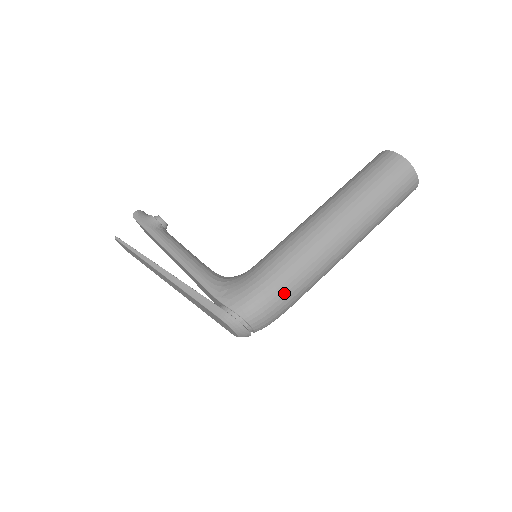
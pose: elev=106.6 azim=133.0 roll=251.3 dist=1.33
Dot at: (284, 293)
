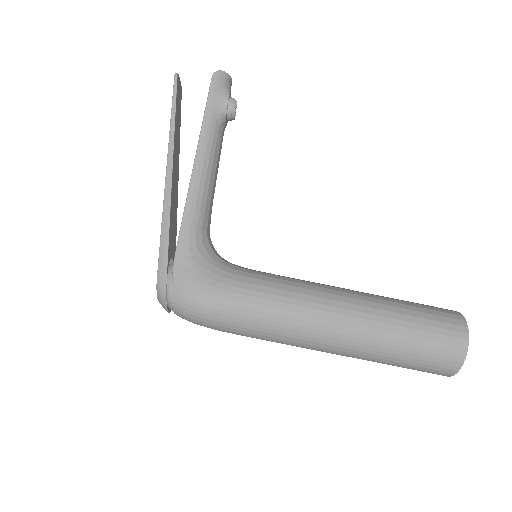
Dot at: (226, 326)
